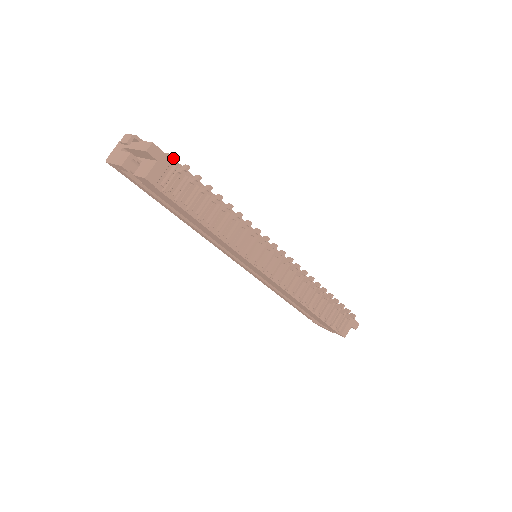
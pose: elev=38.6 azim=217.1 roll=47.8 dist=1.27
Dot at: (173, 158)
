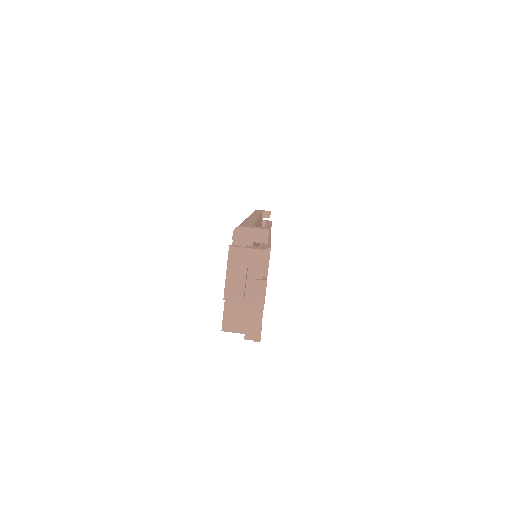
Dot at: (260, 331)
